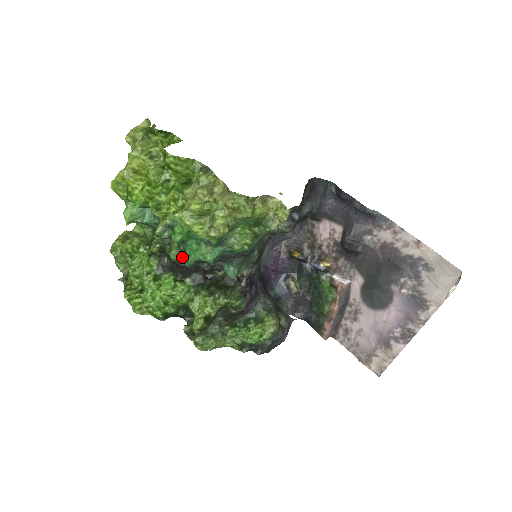
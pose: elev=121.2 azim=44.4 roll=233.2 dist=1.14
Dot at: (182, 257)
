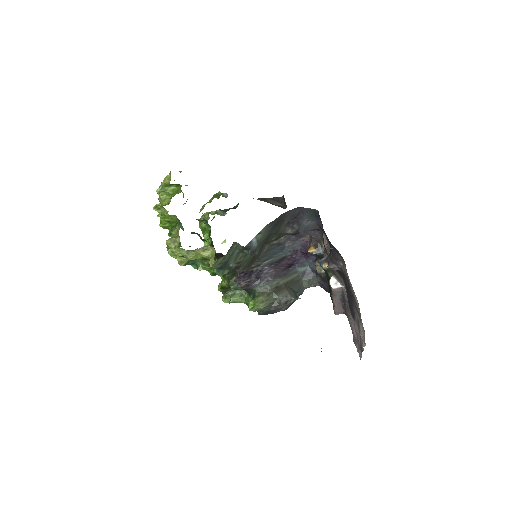
Dot at: occluded
